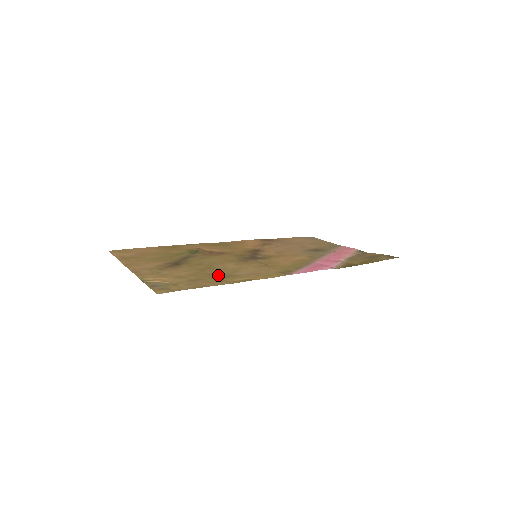
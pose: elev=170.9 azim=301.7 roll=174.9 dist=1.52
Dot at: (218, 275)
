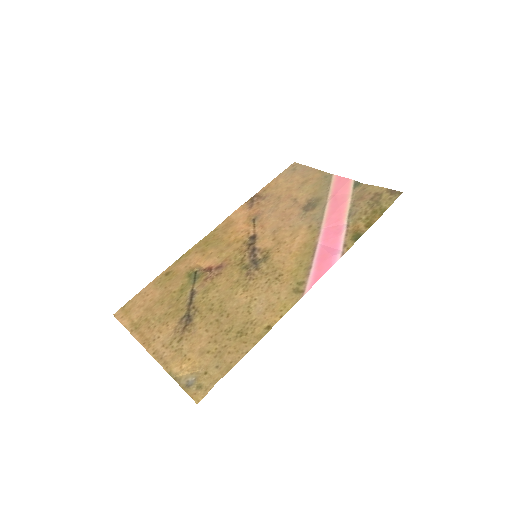
Dot at: (236, 329)
